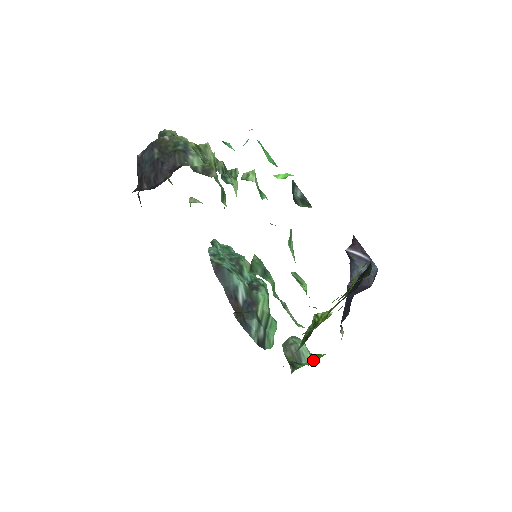
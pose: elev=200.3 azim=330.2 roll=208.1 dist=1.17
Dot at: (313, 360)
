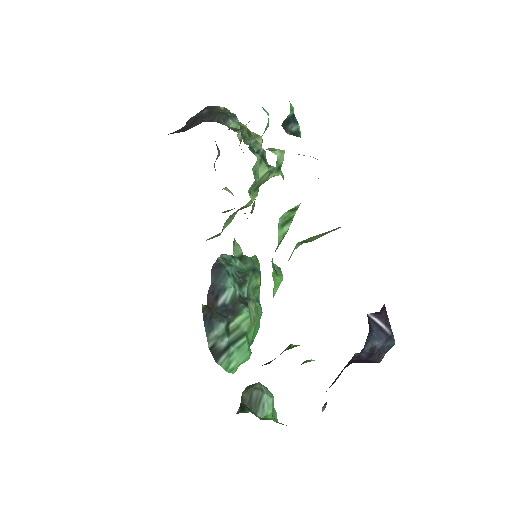
Dot at: (271, 418)
